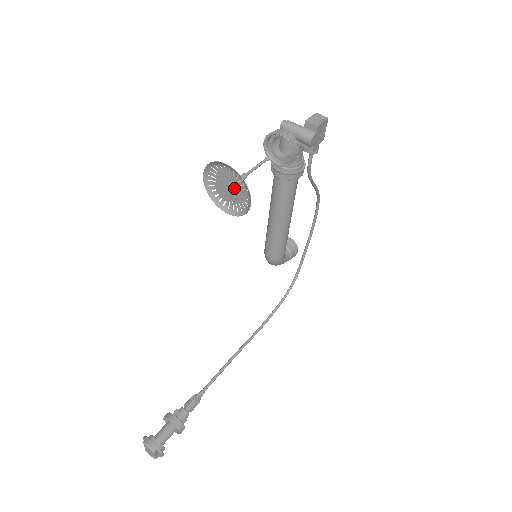
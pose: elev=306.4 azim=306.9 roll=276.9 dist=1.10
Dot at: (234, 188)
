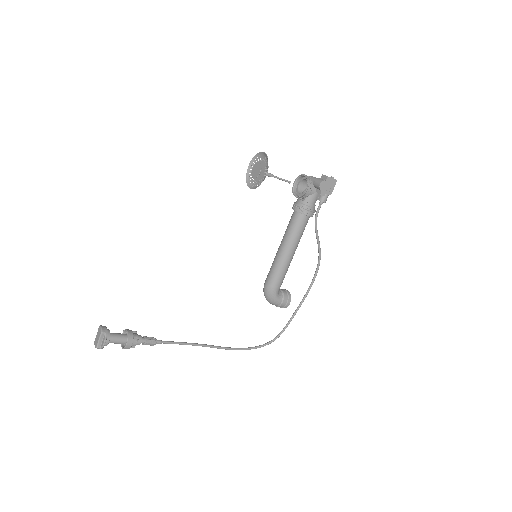
Dot at: (261, 167)
